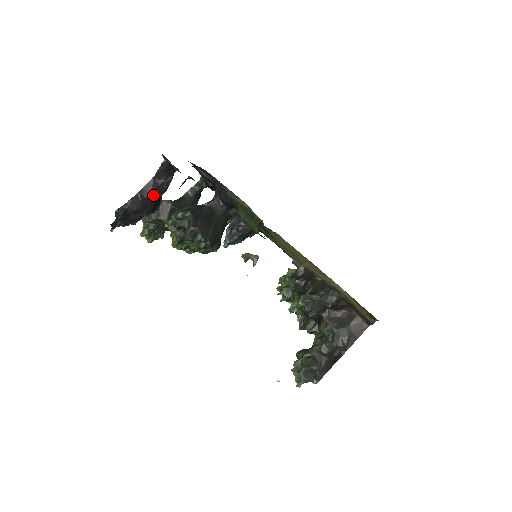
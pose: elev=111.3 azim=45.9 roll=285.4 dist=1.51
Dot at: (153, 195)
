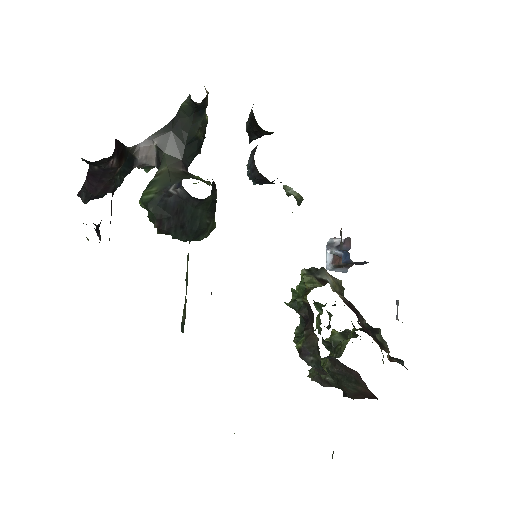
Dot at: (105, 178)
